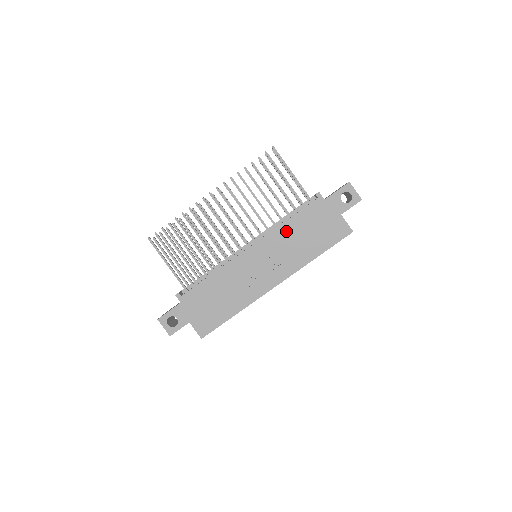
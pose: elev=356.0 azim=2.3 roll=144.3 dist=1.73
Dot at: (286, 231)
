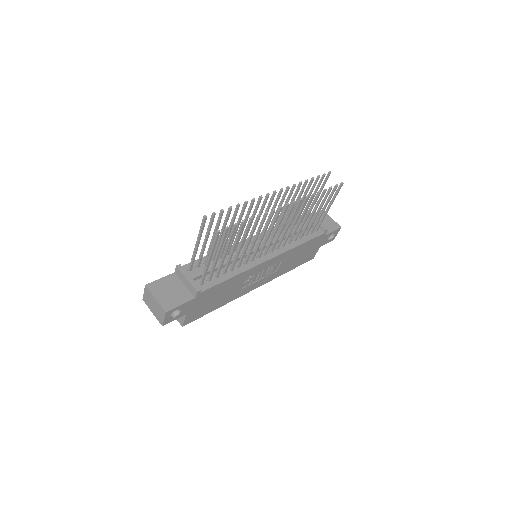
Dot at: (294, 252)
